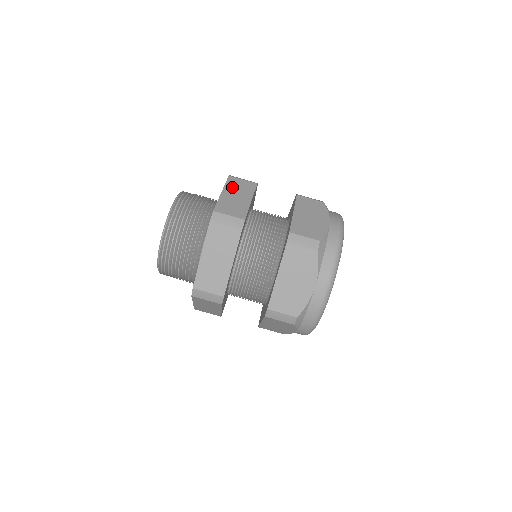
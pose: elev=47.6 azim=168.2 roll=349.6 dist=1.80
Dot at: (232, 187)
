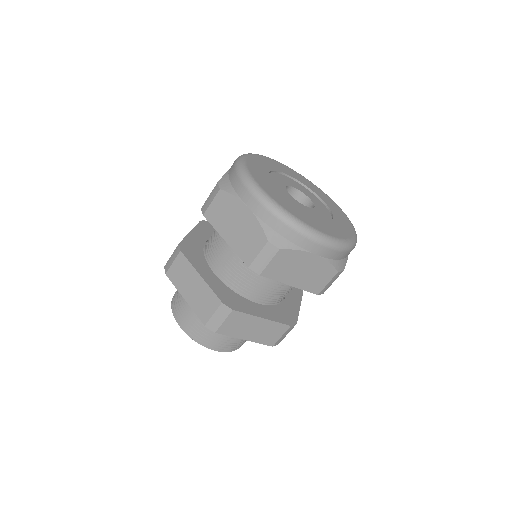
Dot at: (180, 283)
